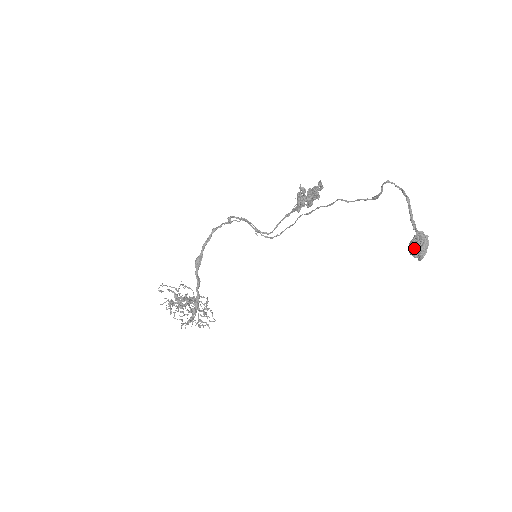
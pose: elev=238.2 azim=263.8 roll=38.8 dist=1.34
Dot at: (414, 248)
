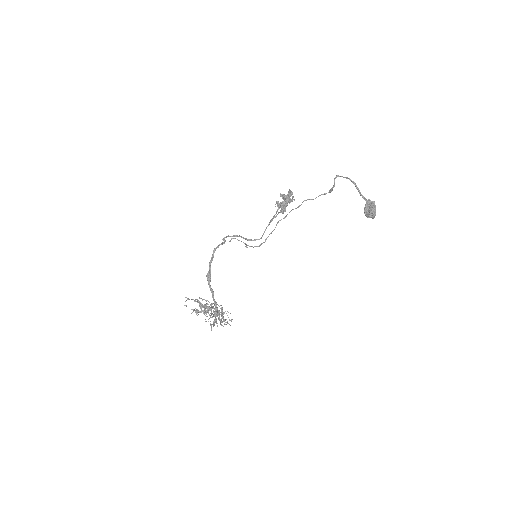
Dot at: (368, 211)
